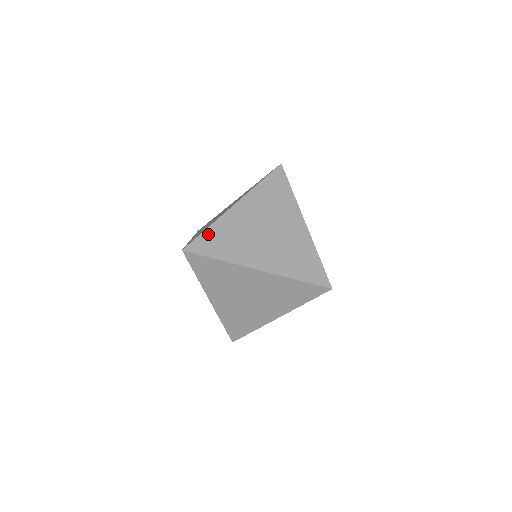
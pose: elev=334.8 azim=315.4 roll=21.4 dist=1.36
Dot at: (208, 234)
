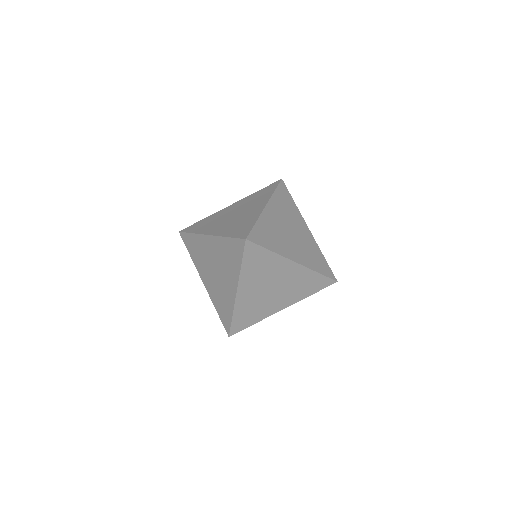
Dot at: (236, 320)
